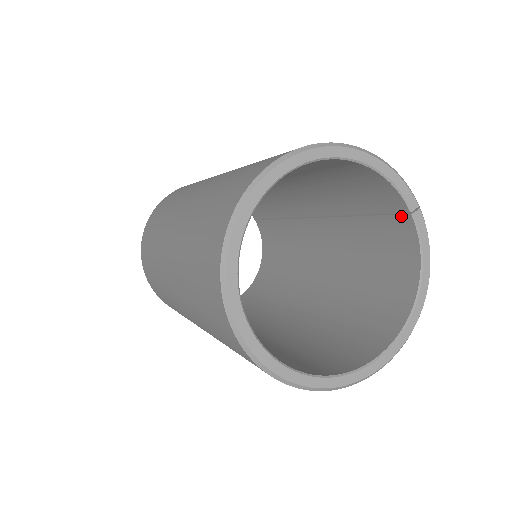
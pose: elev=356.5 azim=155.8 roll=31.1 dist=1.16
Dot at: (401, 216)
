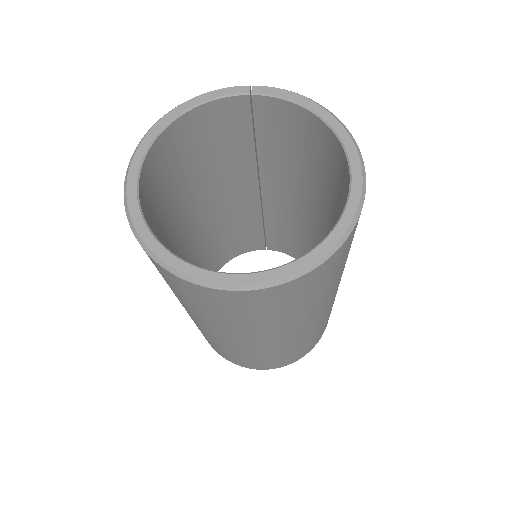
Dot at: (254, 105)
